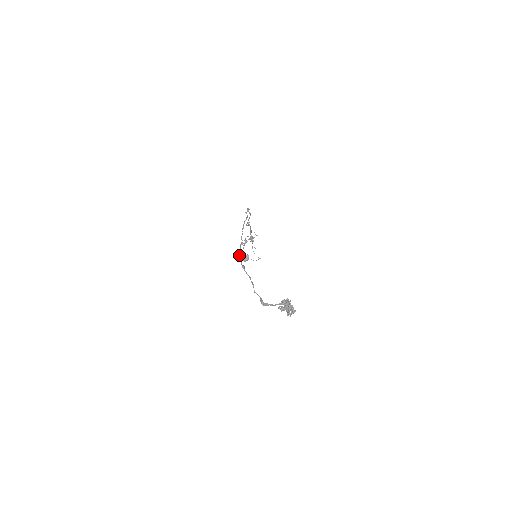
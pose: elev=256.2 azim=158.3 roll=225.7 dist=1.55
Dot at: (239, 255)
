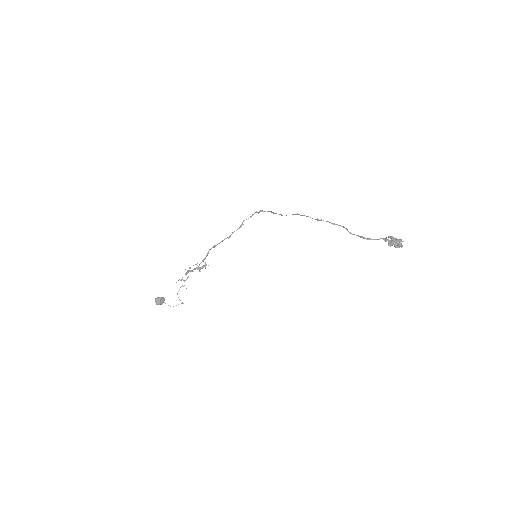
Dot at: (303, 215)
